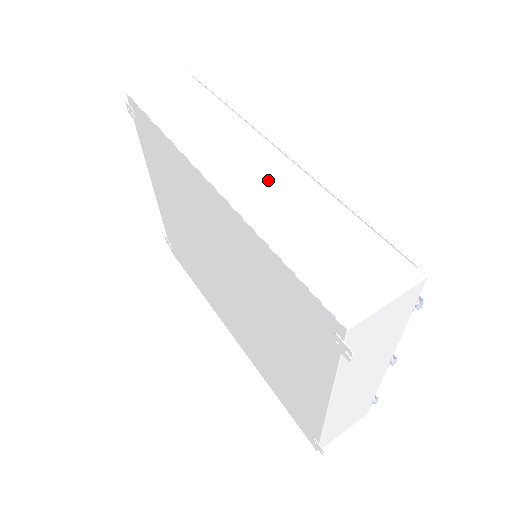
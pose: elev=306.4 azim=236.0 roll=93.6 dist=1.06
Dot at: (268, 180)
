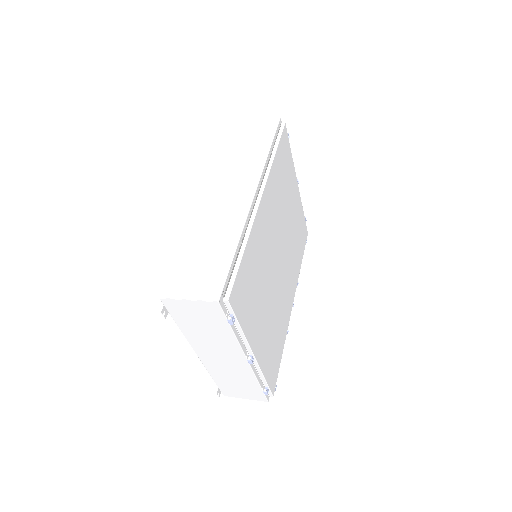
Dot at: (227, 208)
